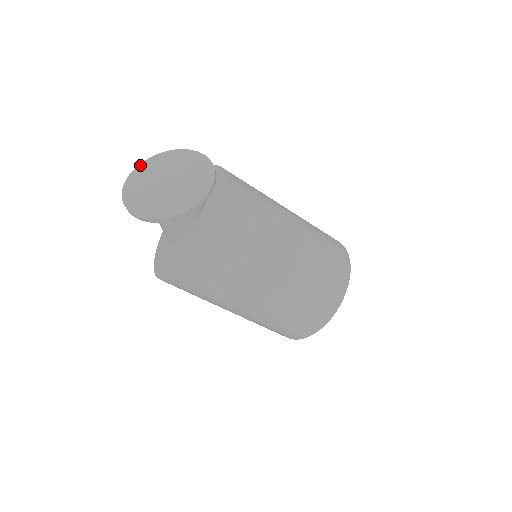
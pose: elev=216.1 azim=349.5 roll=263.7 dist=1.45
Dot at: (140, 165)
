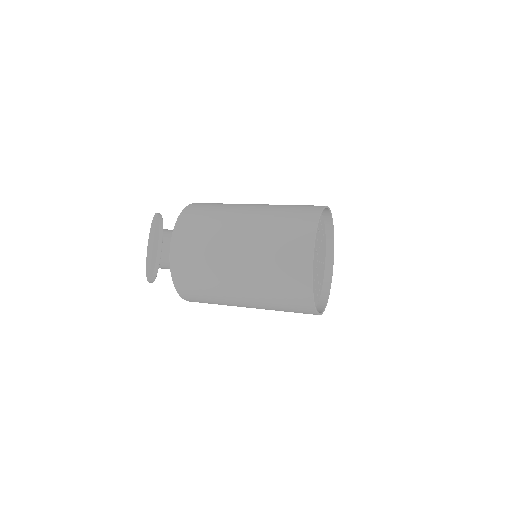
Dot at: (150, 230)
